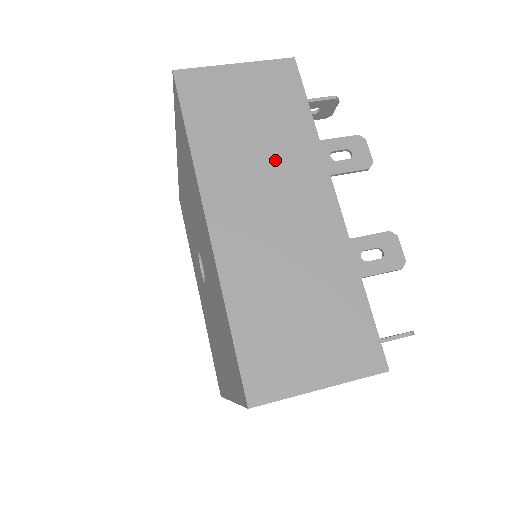
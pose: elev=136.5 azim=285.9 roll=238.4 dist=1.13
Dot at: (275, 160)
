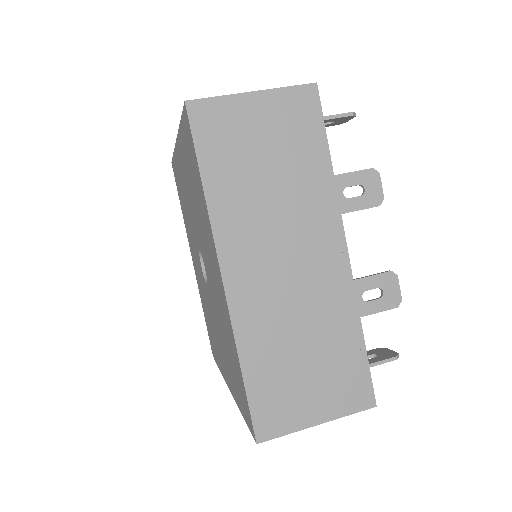
Dot at: (290, 208)
